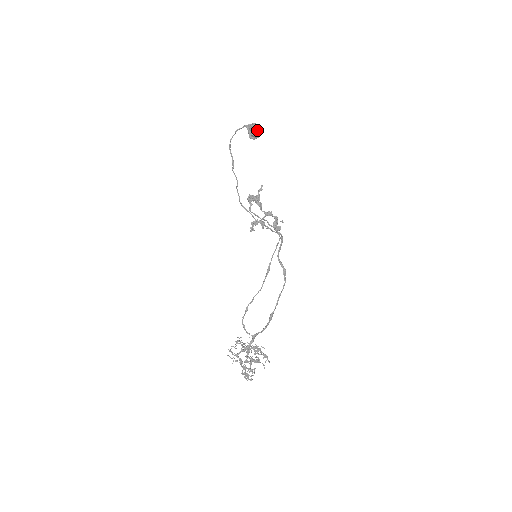
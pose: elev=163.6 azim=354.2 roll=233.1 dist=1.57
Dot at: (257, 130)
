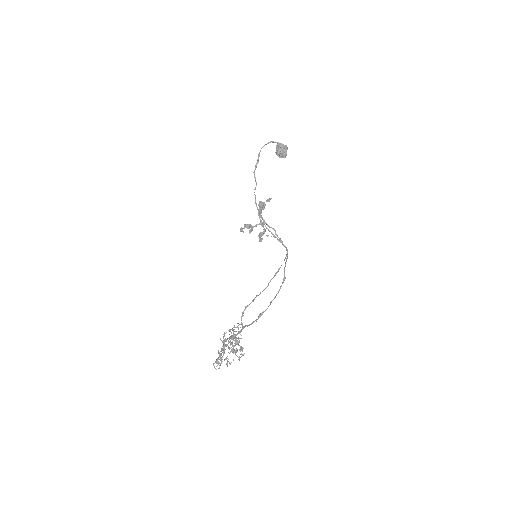
Dot at: occluded
